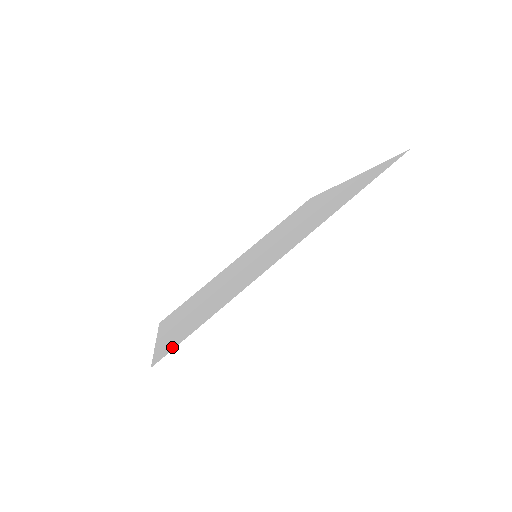
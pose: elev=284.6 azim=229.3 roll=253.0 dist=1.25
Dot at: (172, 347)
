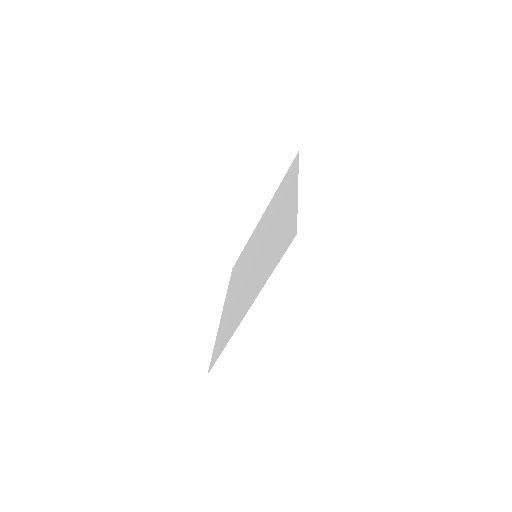
Dot at: (213, 362)
